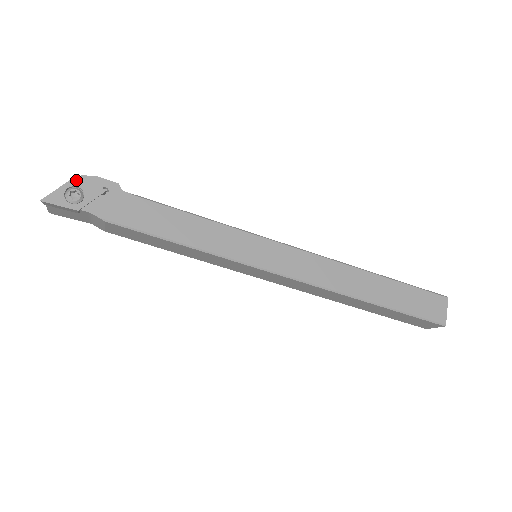
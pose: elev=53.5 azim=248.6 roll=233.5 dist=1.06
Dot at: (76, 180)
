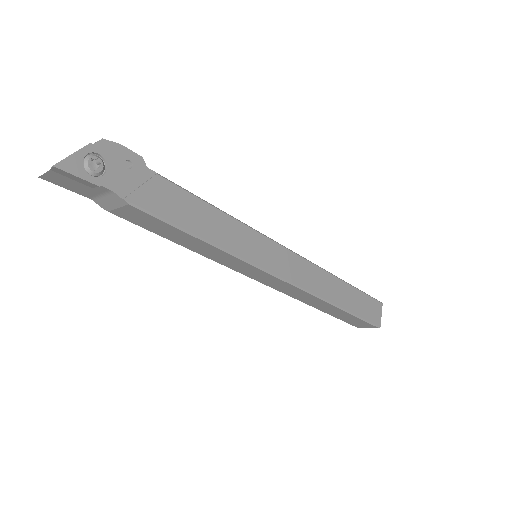
Dot at: (96, 144)
